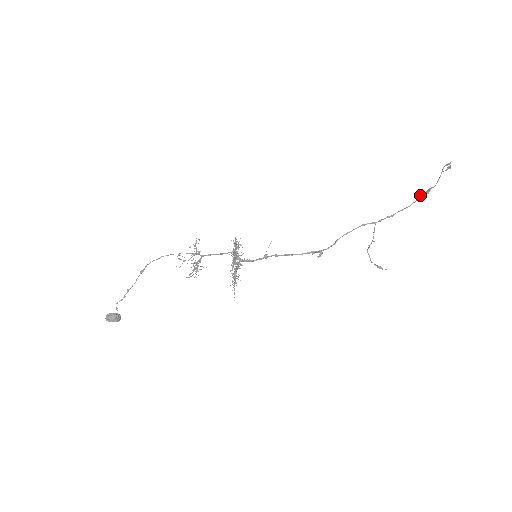
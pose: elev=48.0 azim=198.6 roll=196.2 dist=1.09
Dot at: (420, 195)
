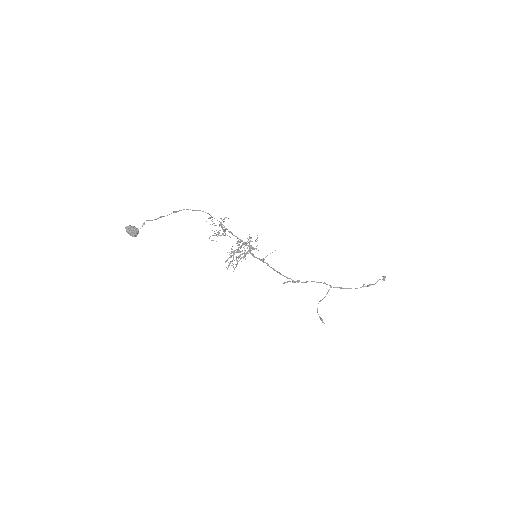
Dot at: (363, 285)
